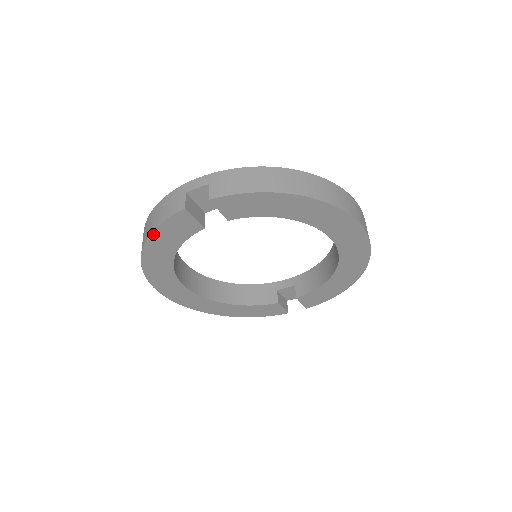
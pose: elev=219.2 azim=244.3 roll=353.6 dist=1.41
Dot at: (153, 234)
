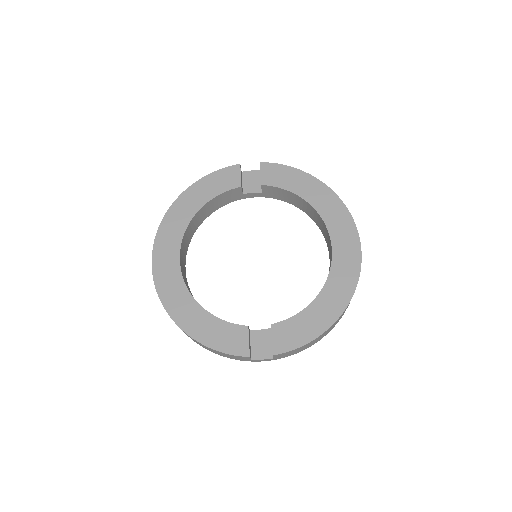
Dot at: (203, 179)
